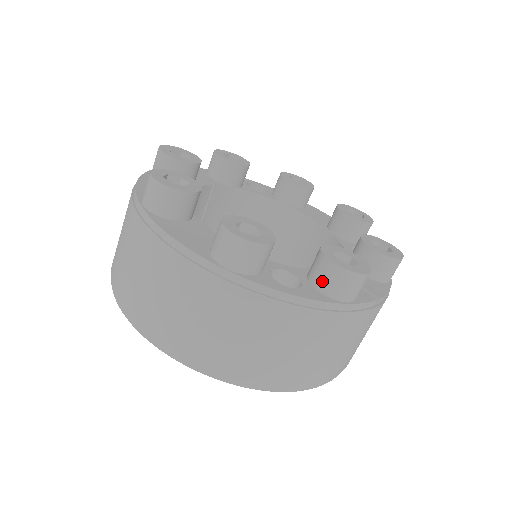
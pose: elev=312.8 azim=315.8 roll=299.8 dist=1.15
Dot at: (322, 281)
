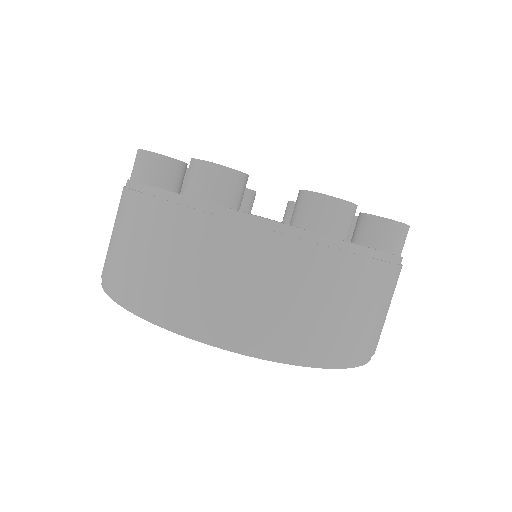
Dot at: (383, 240)
